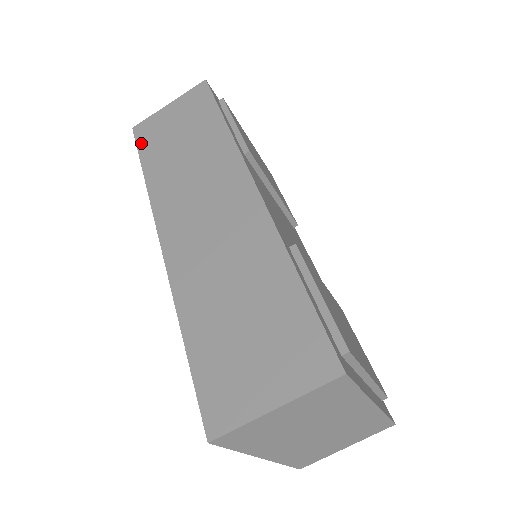
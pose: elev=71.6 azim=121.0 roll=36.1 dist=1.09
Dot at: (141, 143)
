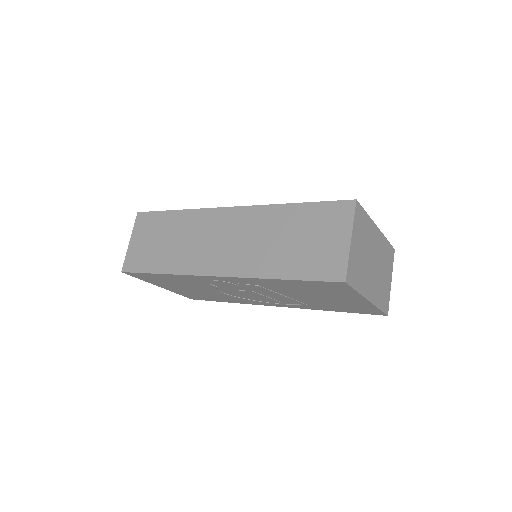
Dot at: (138, 269)
